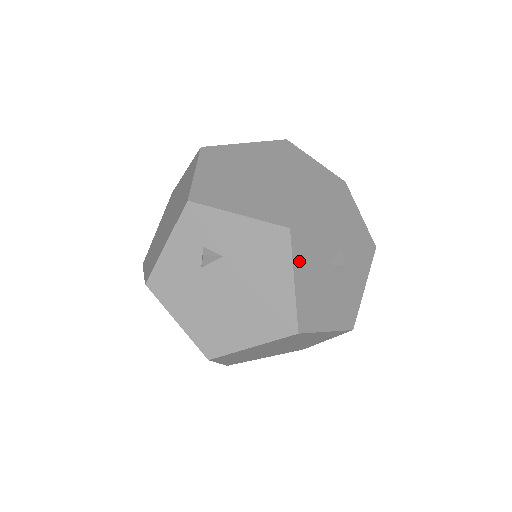
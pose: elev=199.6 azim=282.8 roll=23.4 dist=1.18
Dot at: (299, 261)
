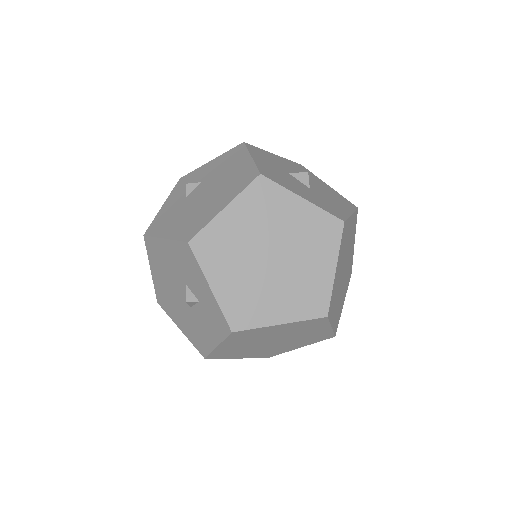
Dot at: (256, 155)
